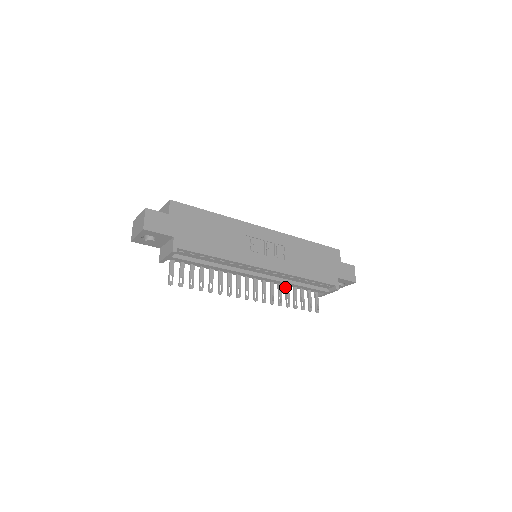
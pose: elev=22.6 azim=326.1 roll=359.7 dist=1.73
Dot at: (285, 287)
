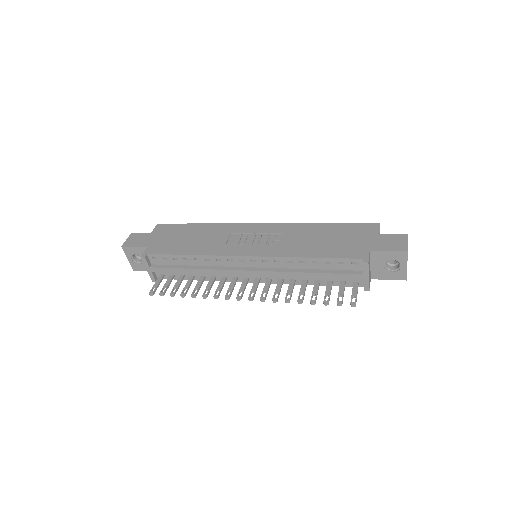
Dot at: (302, 284)
